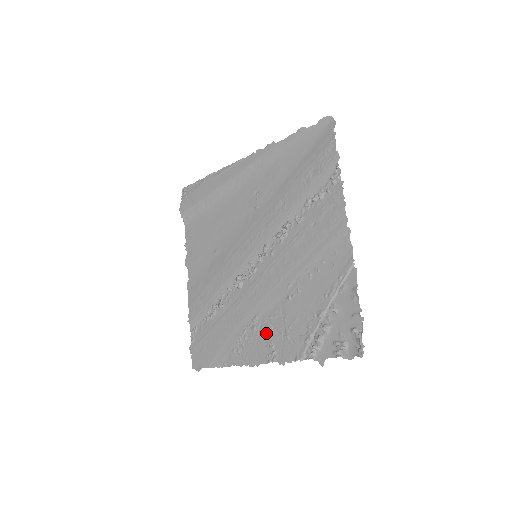
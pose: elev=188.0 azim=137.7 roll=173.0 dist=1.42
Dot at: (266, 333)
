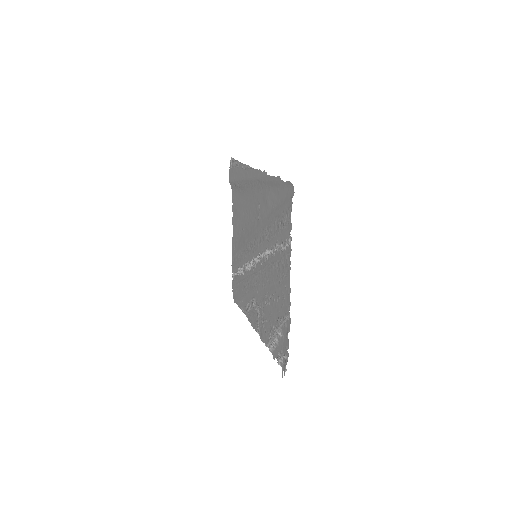
Dot at: (257, 313)
